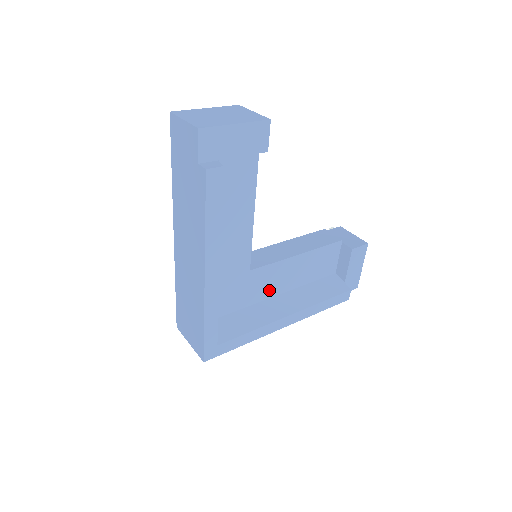
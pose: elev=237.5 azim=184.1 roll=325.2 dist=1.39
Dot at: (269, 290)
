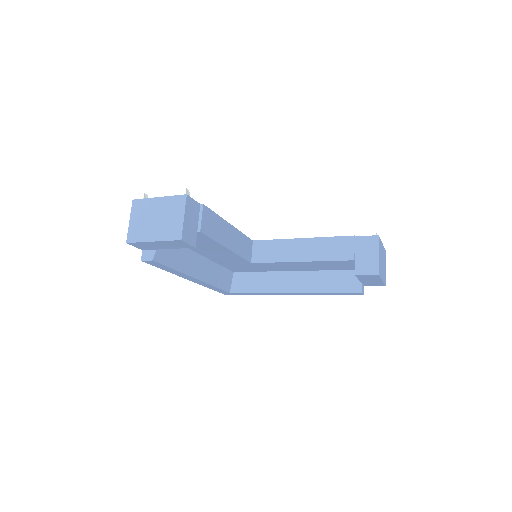
Dot at: (281, 269)
